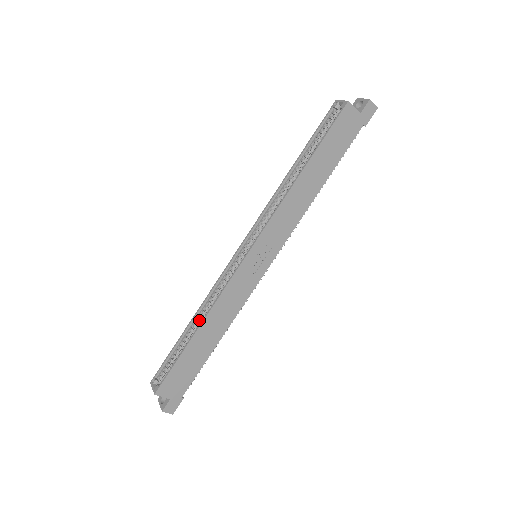
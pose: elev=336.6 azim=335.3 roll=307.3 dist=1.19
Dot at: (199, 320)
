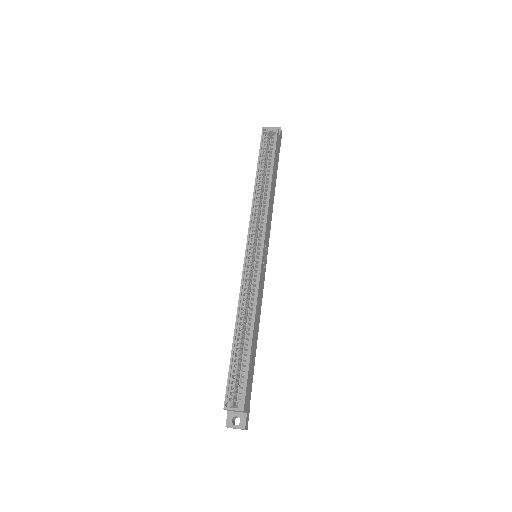
Dot at: (243, 325)
